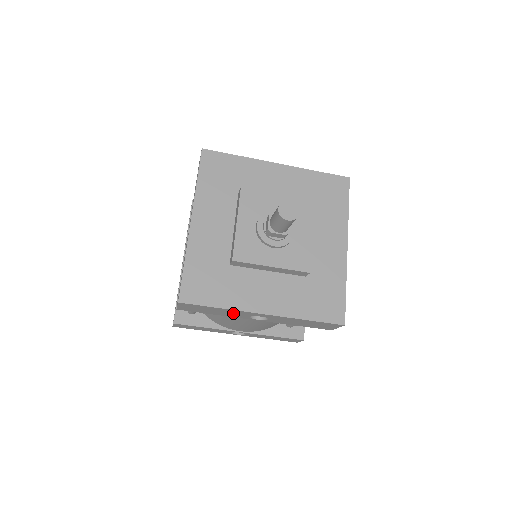
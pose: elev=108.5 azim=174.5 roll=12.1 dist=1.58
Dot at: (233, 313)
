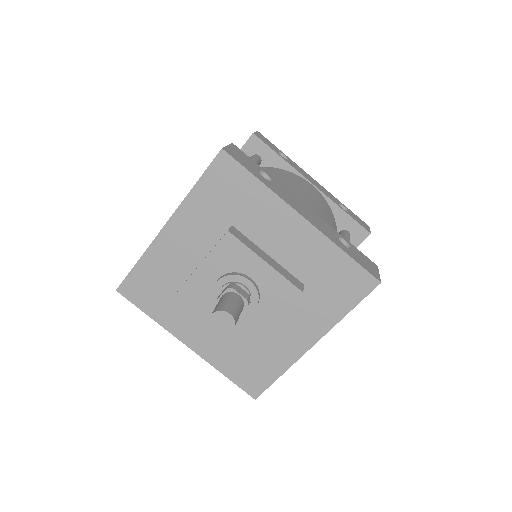
Dot at: occluded
